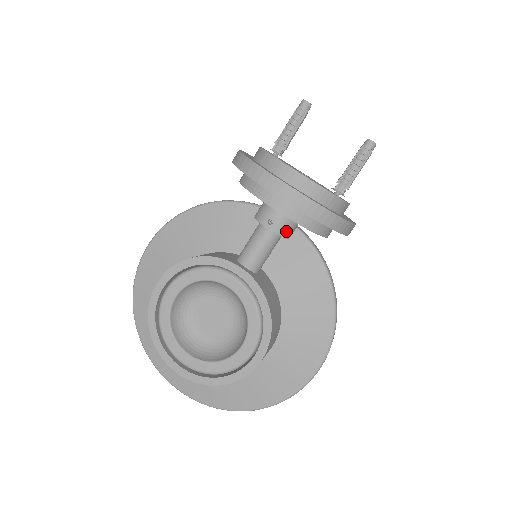
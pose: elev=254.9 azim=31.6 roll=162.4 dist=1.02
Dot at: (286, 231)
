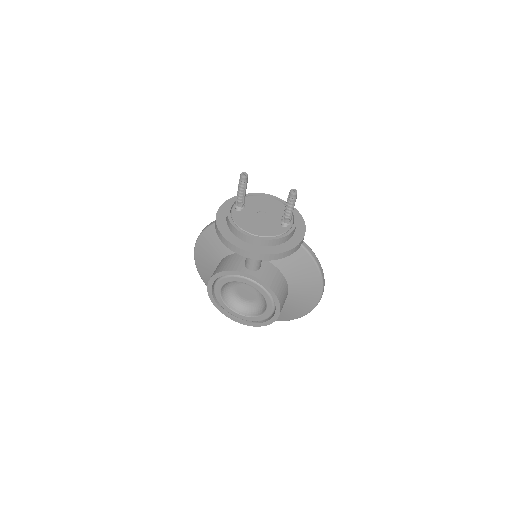
Dot at: occluded
